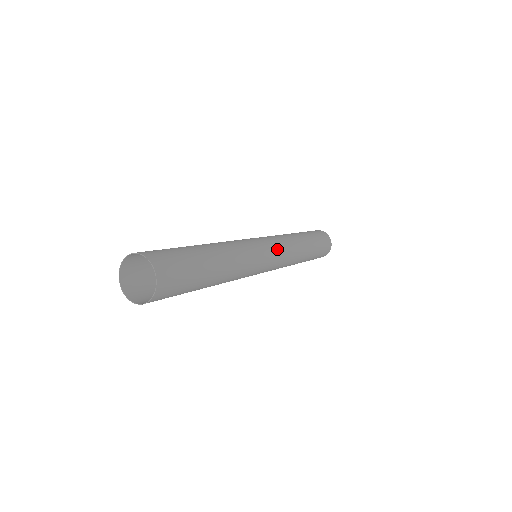
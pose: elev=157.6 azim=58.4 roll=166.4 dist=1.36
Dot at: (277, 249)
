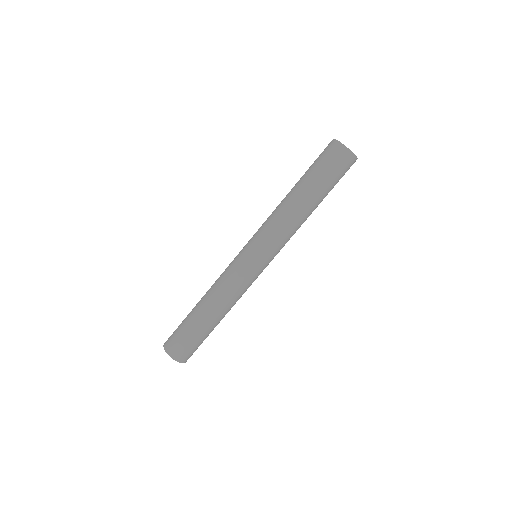
Dot at: (266, 252)
